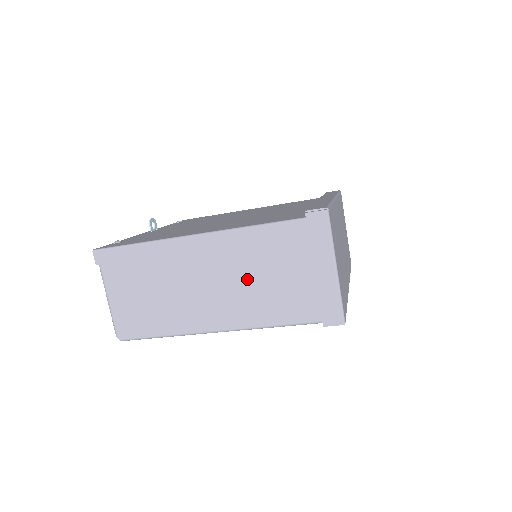
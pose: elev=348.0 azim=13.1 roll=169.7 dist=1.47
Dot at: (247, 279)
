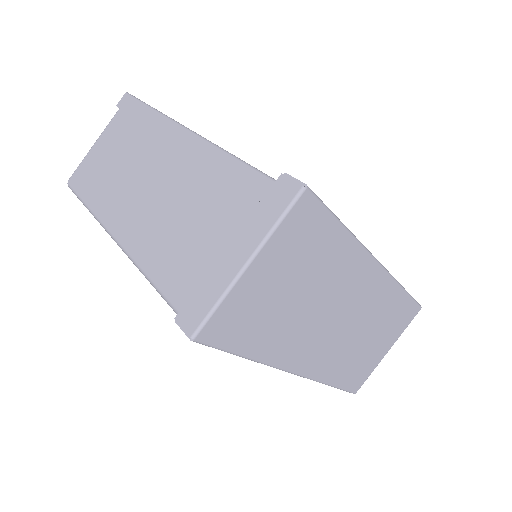
Dot at: (178, 207)
